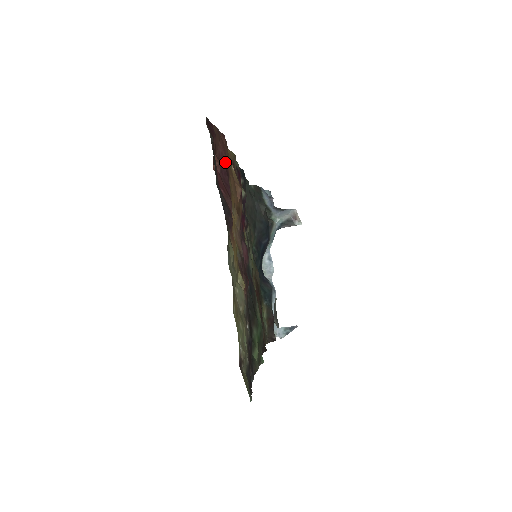
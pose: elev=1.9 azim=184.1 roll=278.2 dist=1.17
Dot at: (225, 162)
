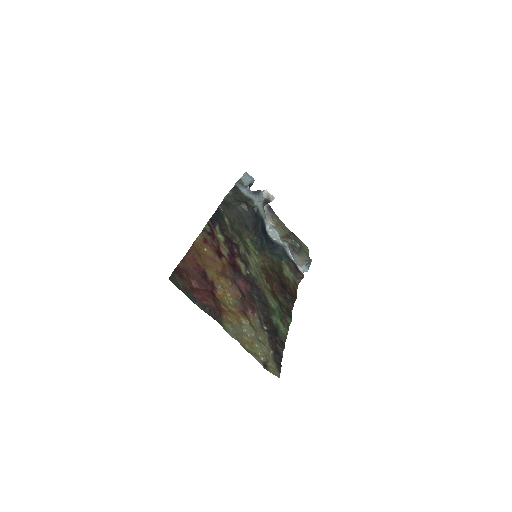
Dot at: (198, 270)
